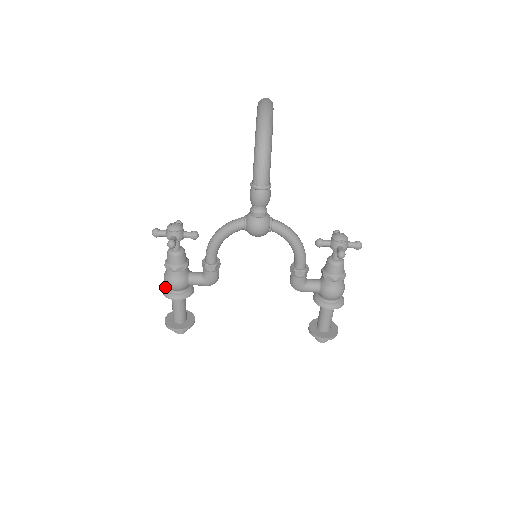
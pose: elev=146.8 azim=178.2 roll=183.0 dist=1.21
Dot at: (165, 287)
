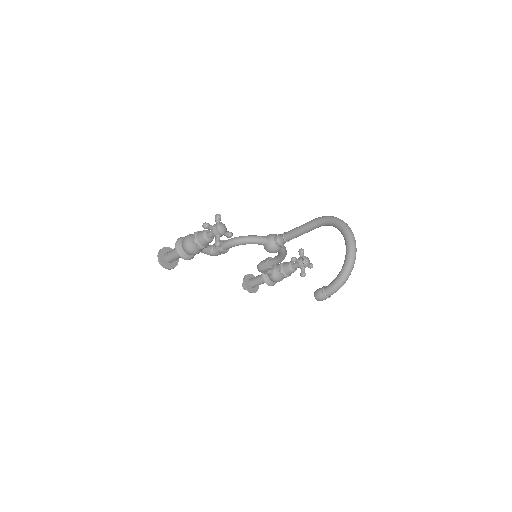
Dot at: (179, 246)
